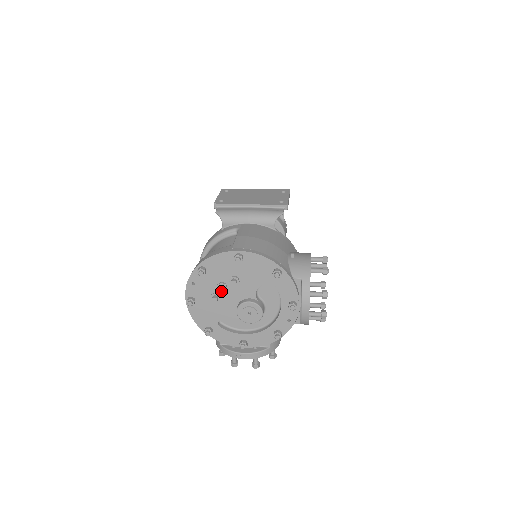
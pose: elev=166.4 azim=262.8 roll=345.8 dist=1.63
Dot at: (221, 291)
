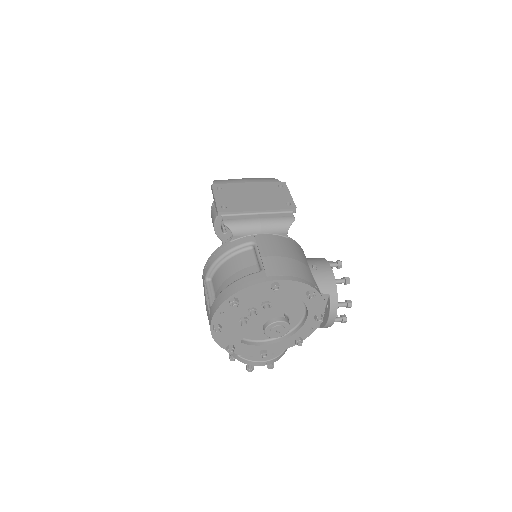
Dot at: (253, 317)
